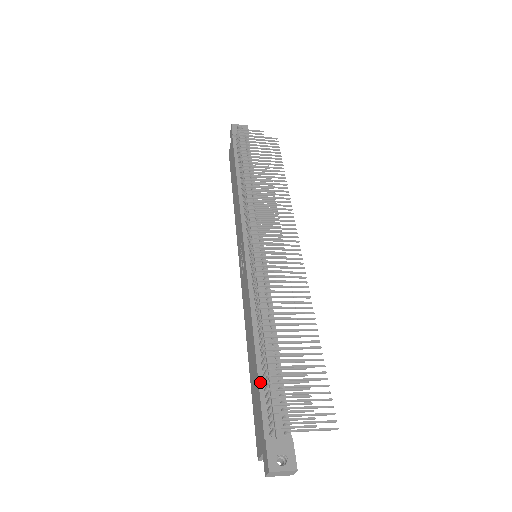
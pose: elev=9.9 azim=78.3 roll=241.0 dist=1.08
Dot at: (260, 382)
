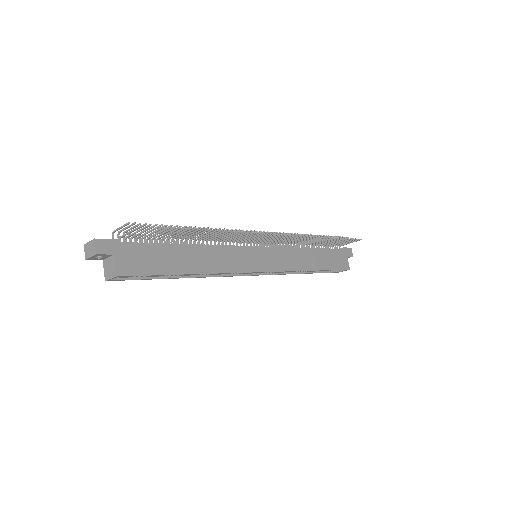
Dot at: occluded
